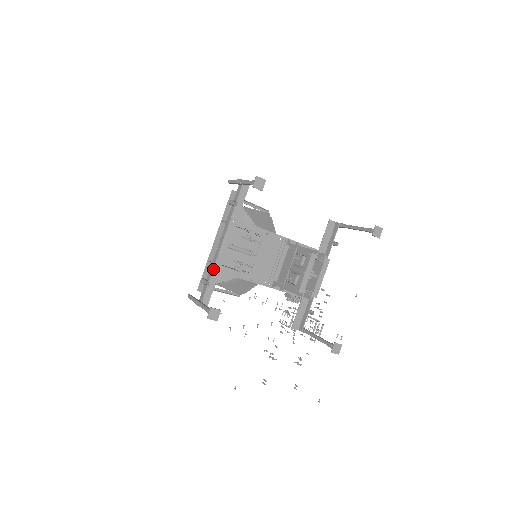
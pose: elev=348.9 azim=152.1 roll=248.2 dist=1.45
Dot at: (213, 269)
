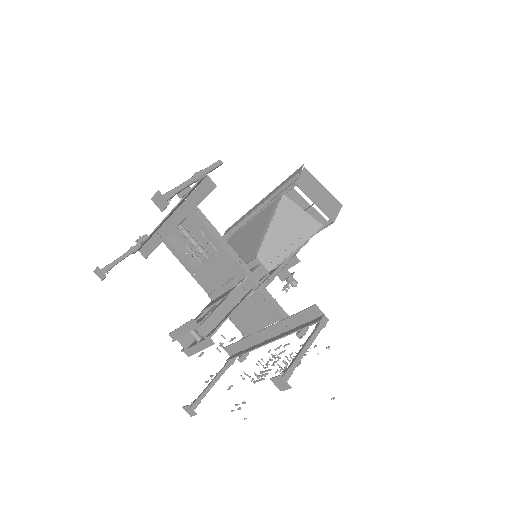
Dot at: (149, 235)
